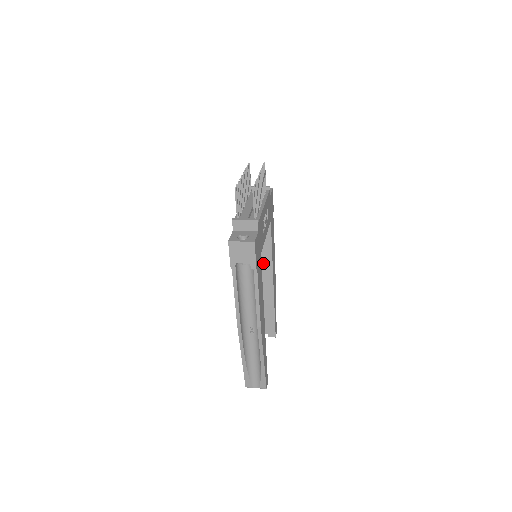
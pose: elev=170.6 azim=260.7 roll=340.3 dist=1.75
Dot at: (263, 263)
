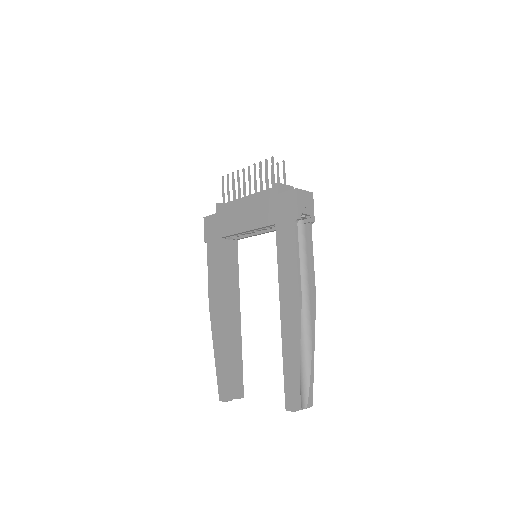
Dot at: occluded
